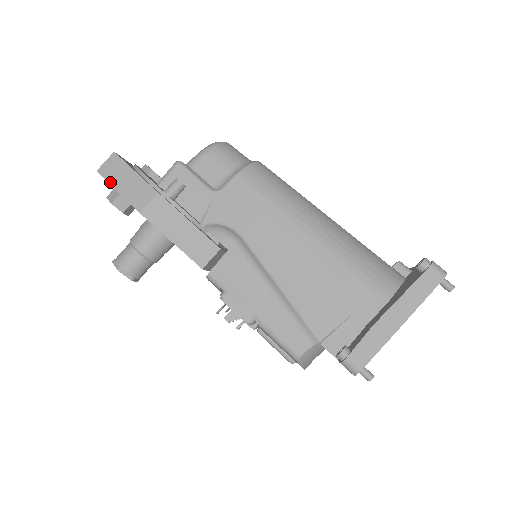
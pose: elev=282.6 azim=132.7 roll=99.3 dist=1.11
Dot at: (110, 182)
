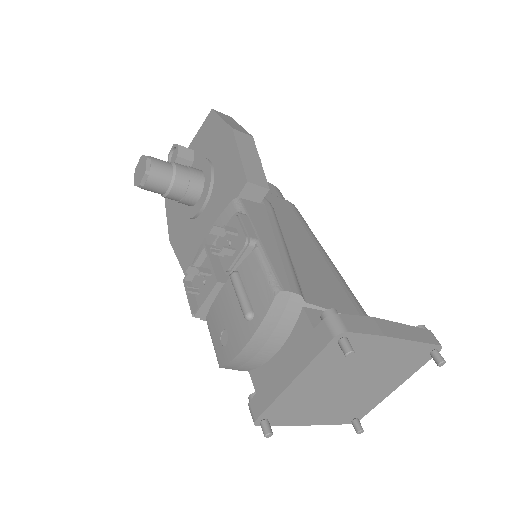
Dot at: (219, 115)
